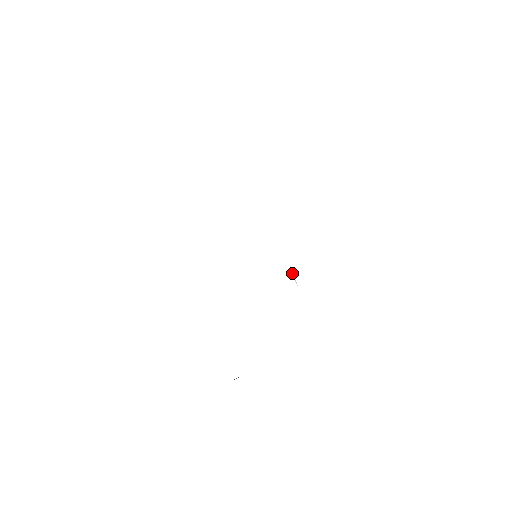
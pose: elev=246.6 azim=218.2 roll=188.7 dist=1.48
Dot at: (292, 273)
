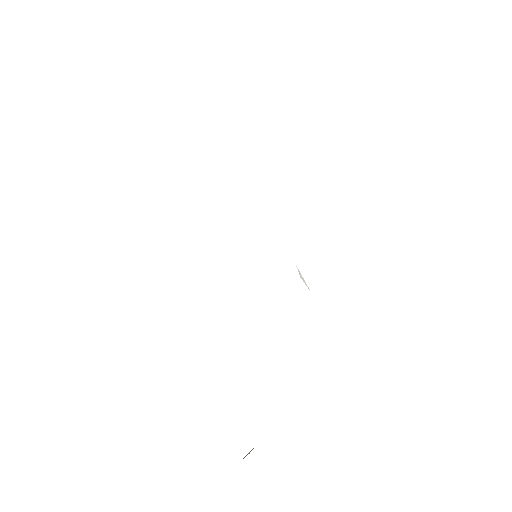
Dot at: (300, 274)
